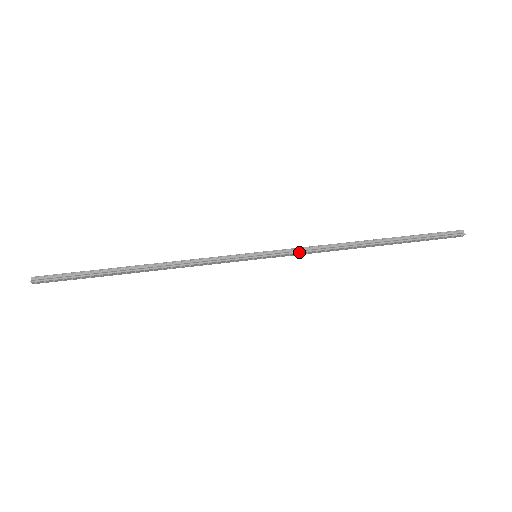
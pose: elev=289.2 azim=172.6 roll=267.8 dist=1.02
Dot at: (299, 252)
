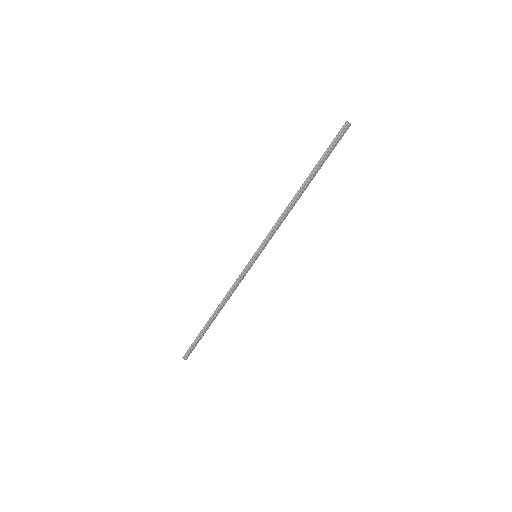
Dot at: (272, 233)
